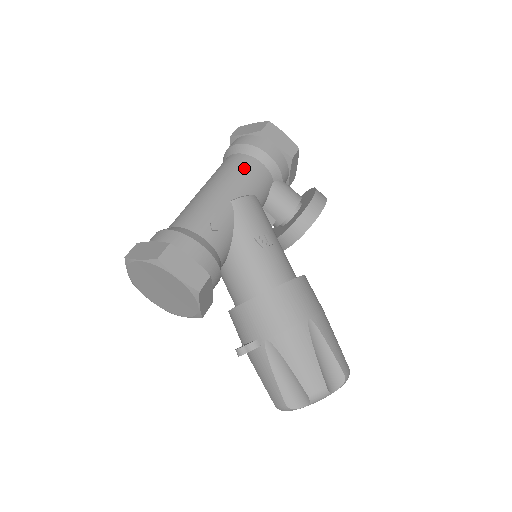
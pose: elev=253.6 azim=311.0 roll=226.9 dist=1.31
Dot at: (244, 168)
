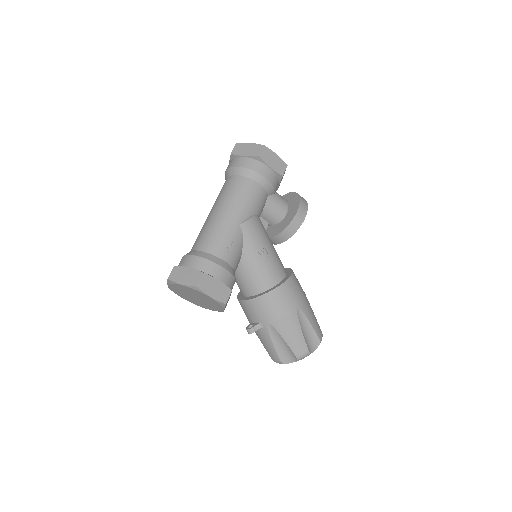
Dot at: (247, 192)
